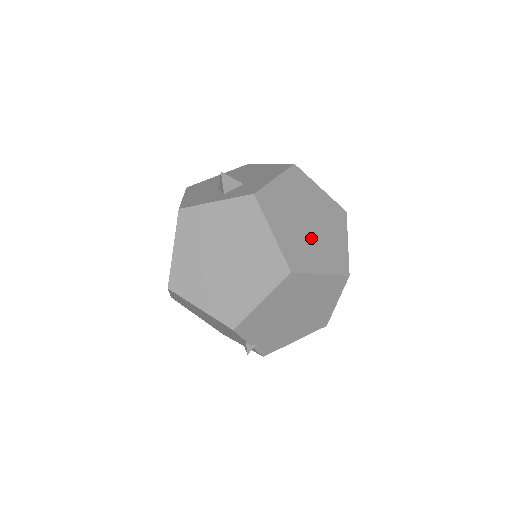
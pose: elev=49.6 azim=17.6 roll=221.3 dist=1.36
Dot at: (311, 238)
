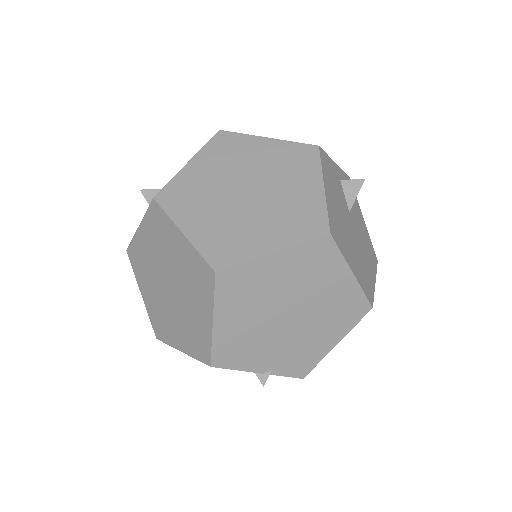
Dot at: (251, 211)
